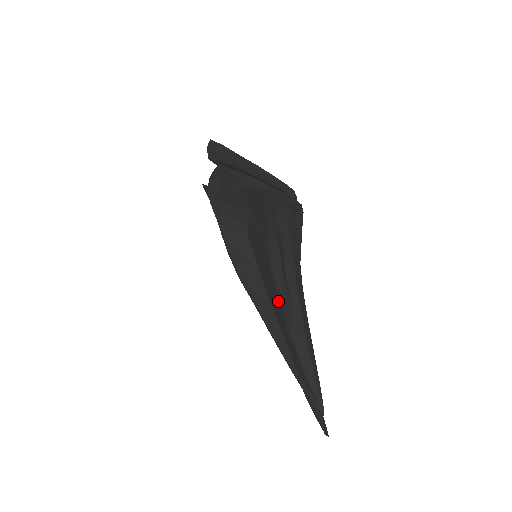
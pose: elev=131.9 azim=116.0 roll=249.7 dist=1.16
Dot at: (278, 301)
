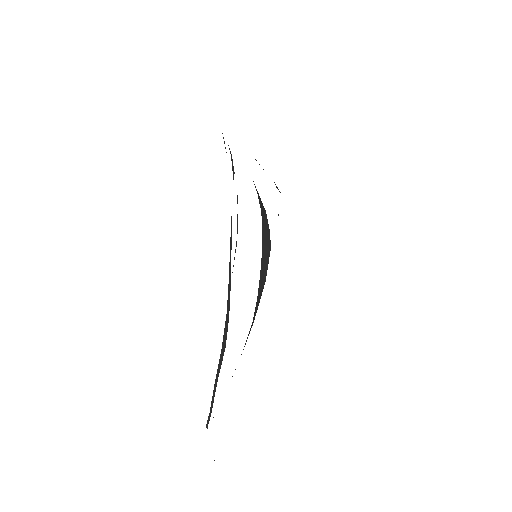
Dot at: occluded
